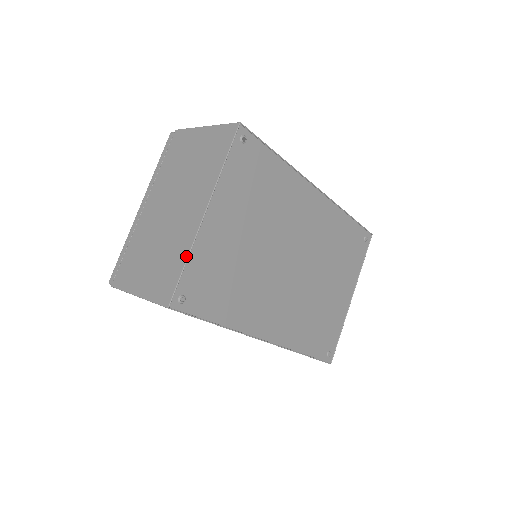
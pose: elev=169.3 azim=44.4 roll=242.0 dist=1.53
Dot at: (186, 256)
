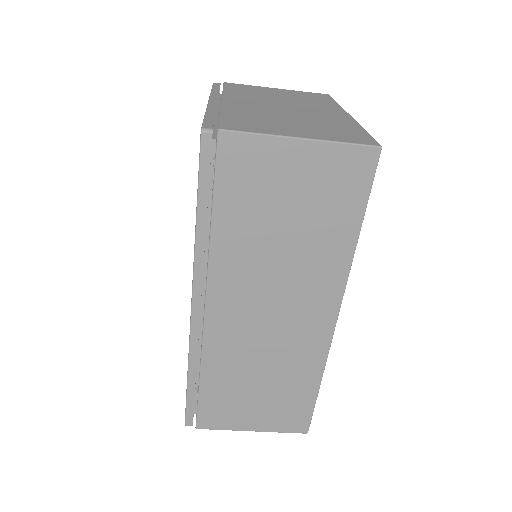
Dot at: (360, 127)
